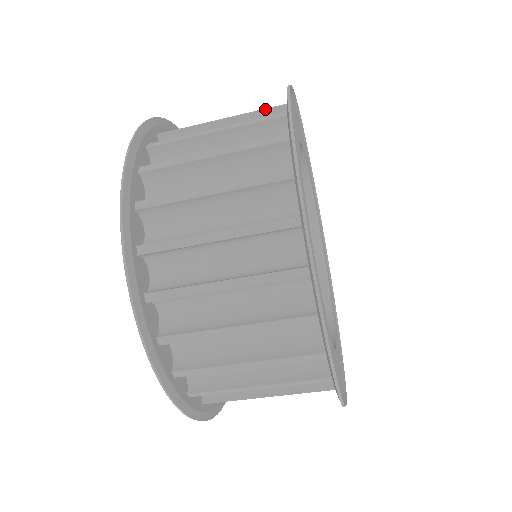
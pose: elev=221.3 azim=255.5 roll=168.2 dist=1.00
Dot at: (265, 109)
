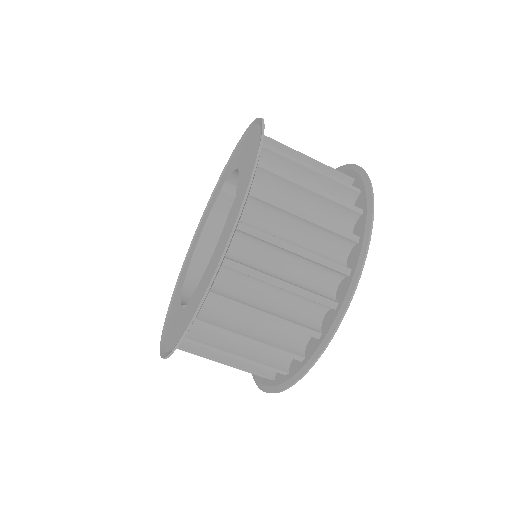
Dot at: (339, 172)
